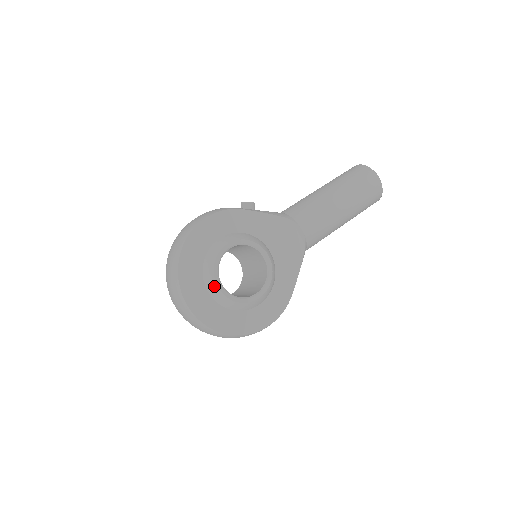
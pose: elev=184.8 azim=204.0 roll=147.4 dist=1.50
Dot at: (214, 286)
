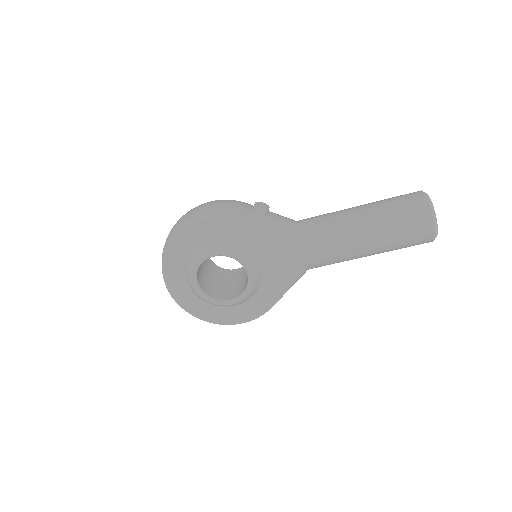
Dot at: (191, 282)
